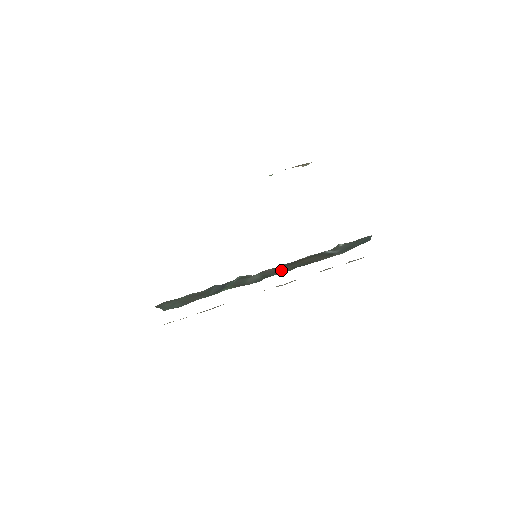
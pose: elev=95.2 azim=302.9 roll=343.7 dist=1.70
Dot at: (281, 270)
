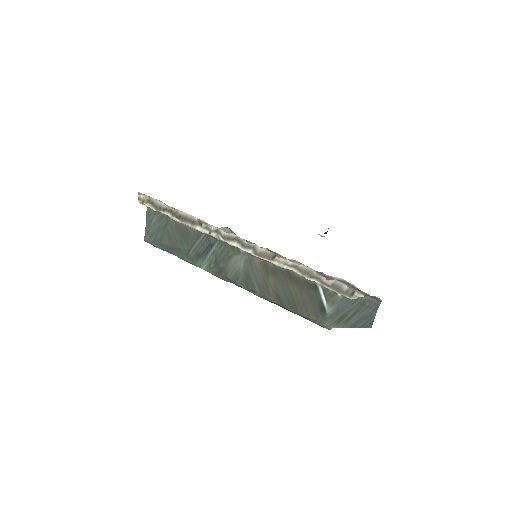
Dot at: (265, 284)
